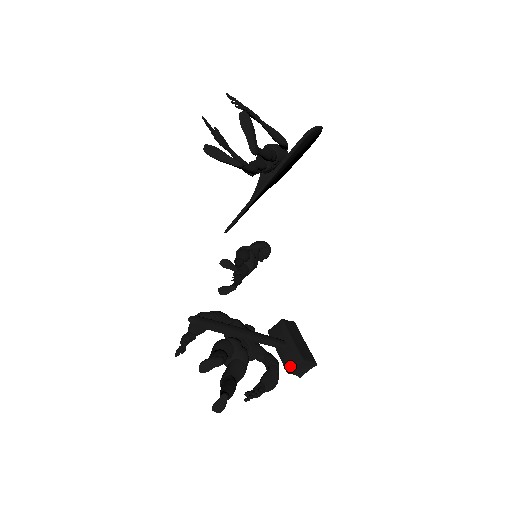
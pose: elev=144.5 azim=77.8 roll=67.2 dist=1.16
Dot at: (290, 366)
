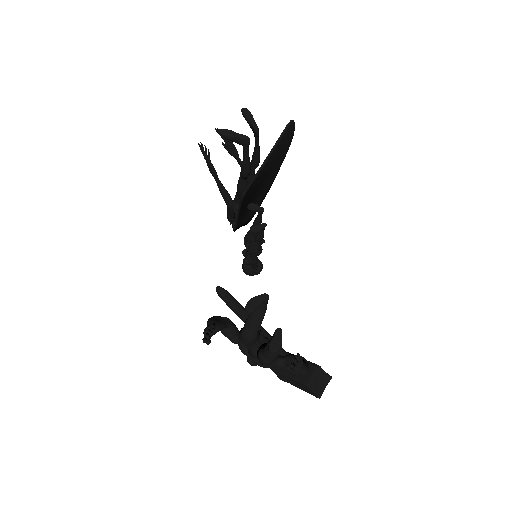
Dot at: (308, 378)
